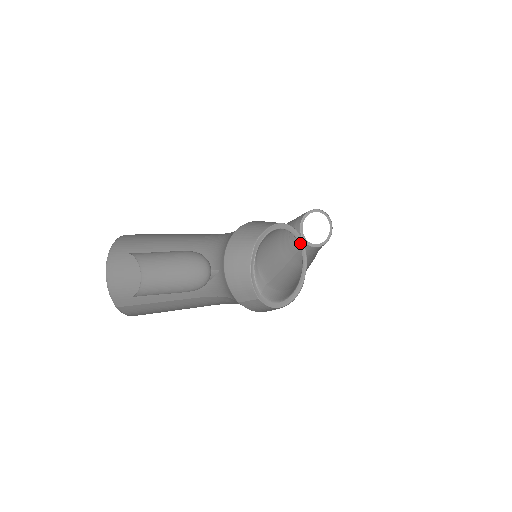
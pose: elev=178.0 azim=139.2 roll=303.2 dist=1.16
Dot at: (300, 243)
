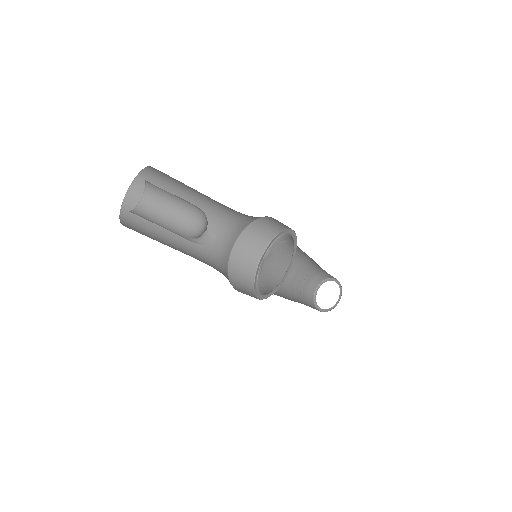
Dot at: (292, 234)
